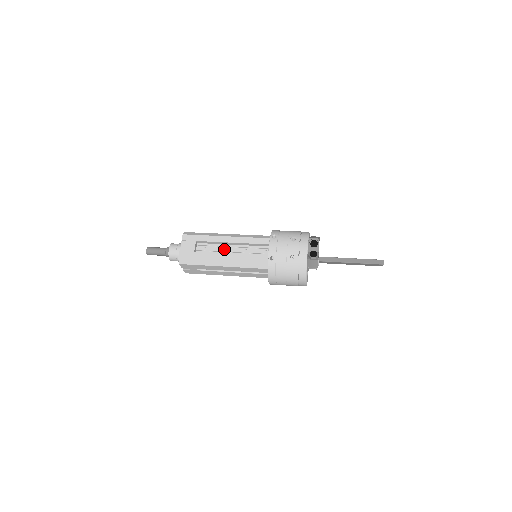
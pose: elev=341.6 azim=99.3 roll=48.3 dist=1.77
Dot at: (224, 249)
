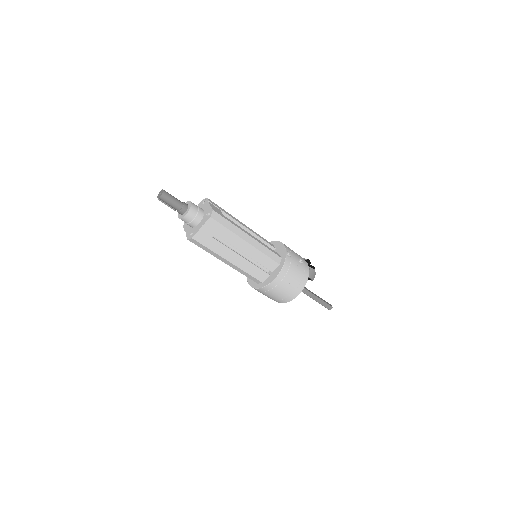
Dot at: occluded
